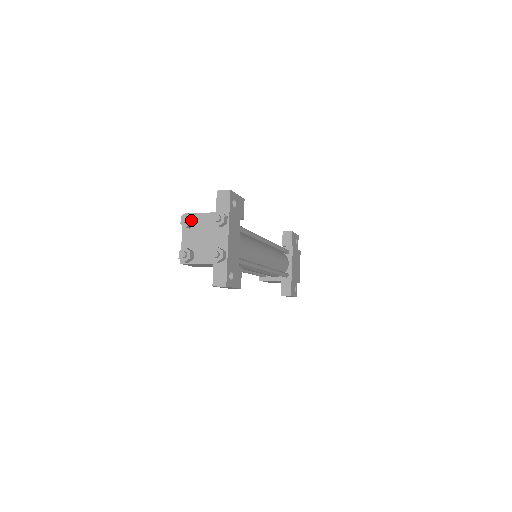
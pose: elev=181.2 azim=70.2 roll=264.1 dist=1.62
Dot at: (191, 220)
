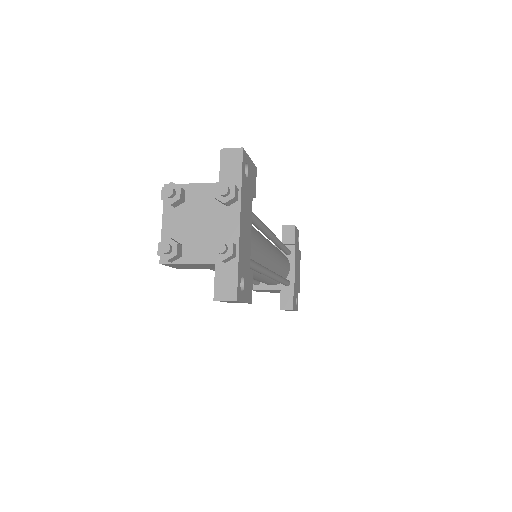
Dot at: (179, 193)
